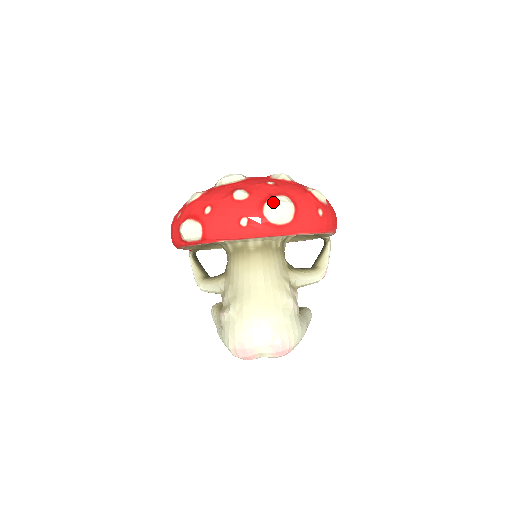
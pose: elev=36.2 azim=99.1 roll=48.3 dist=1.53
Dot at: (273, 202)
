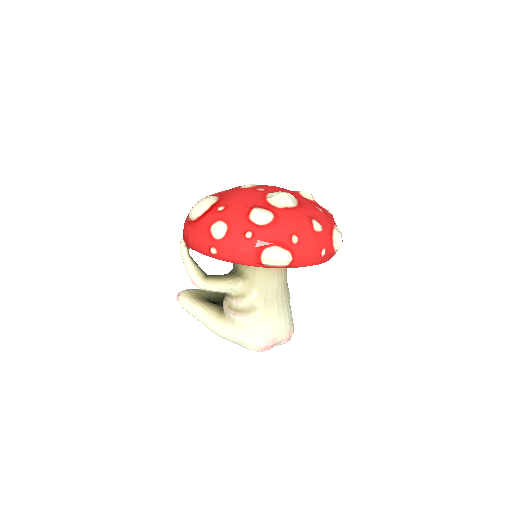
Dot at: (339, 235)
